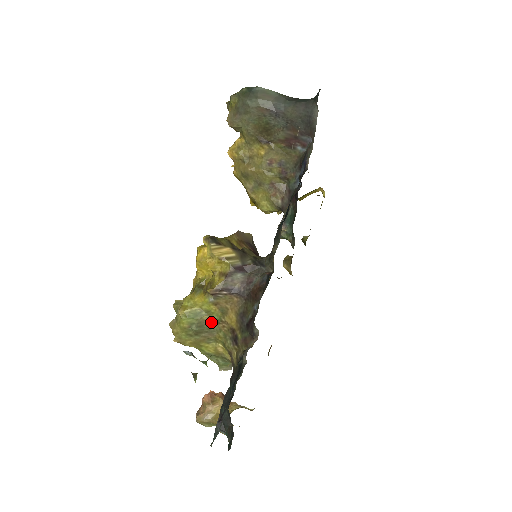
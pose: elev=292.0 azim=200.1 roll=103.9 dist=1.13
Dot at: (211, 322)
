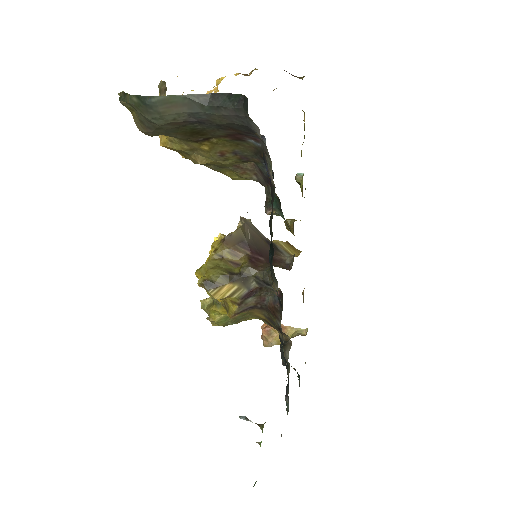
Dot at: (242, 316)
